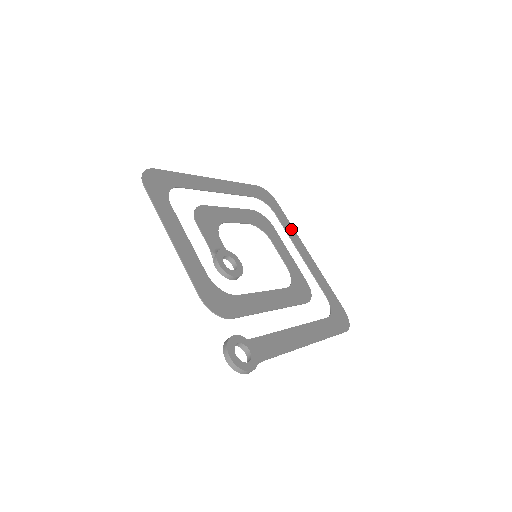
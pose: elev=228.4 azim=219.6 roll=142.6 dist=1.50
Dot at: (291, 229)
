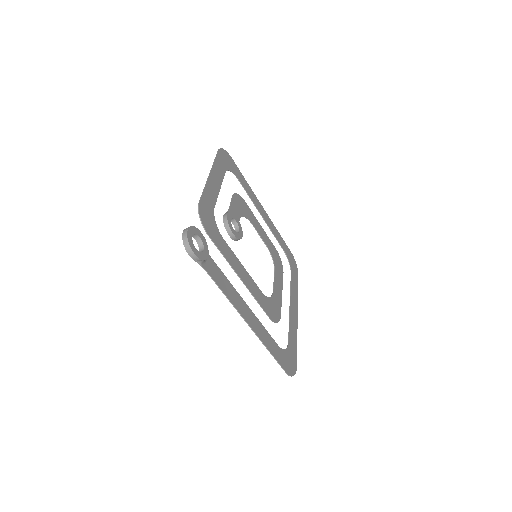
Dot at: (296, 292)
